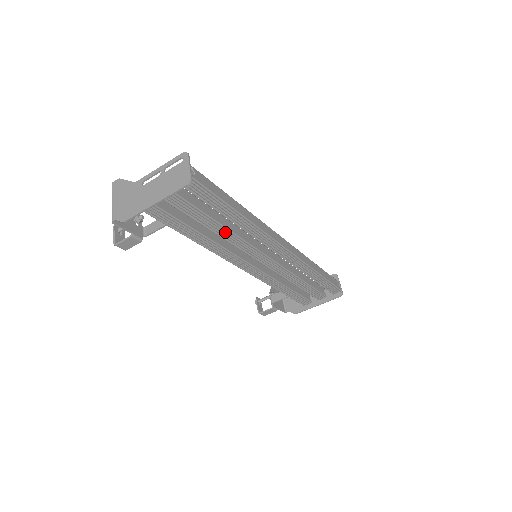
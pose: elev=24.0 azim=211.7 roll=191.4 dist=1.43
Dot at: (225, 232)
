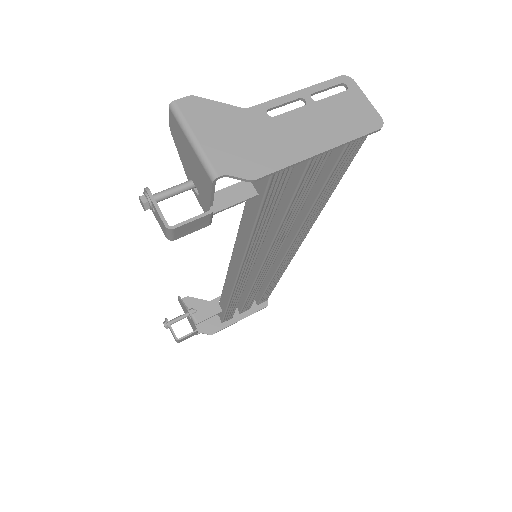
Dot at: (292, 217)
